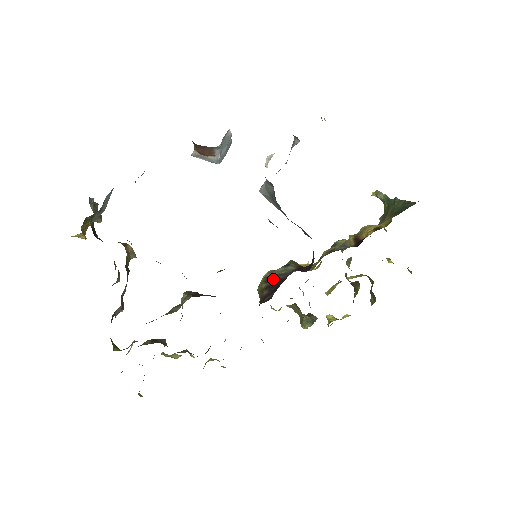
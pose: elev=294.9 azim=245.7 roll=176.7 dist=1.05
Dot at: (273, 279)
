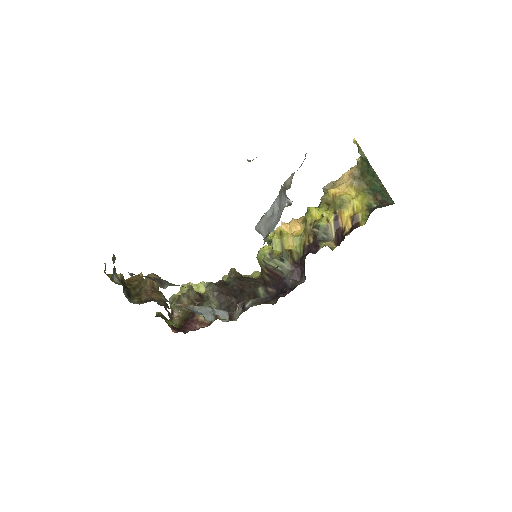
Dot at: (272, 272)
